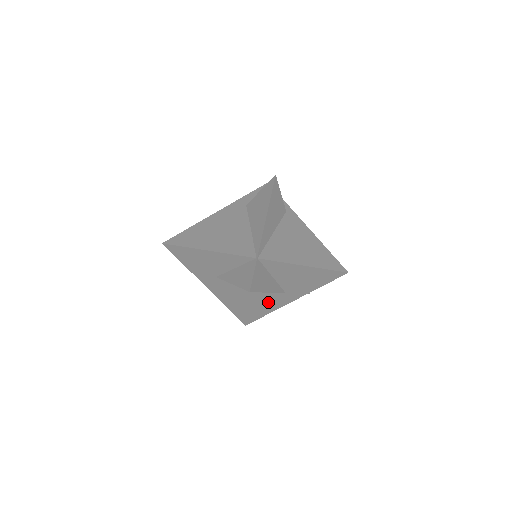
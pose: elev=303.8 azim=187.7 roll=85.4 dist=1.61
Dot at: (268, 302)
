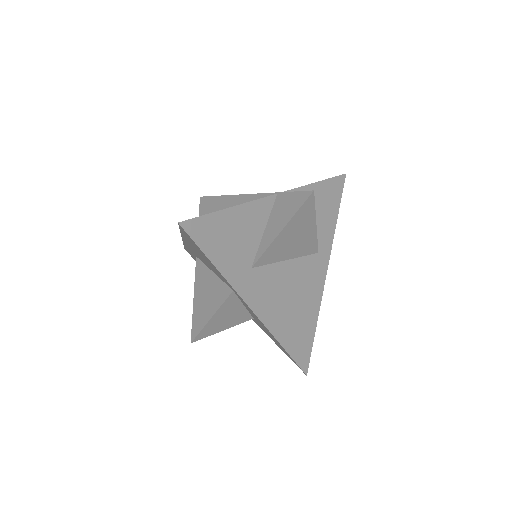
Dot at: (310, 289)
